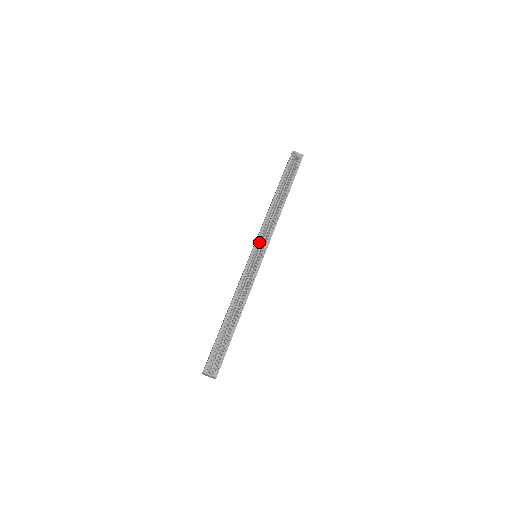
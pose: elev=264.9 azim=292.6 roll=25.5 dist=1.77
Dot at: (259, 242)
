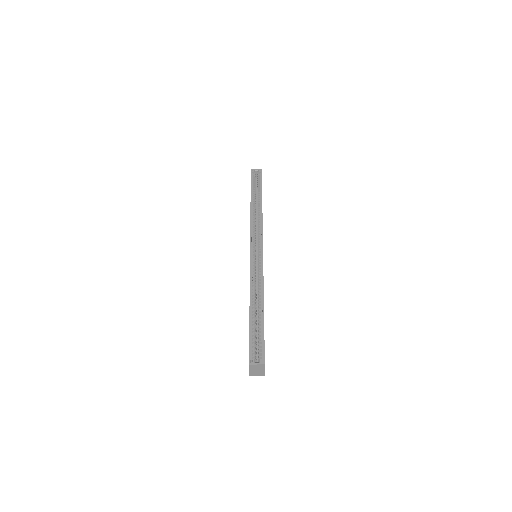
Dot at: (253, 242)
